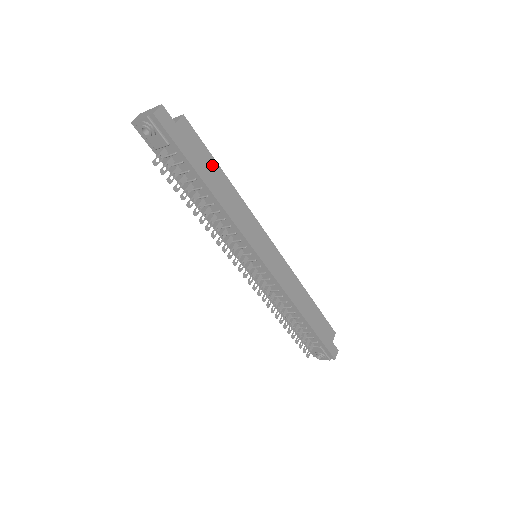
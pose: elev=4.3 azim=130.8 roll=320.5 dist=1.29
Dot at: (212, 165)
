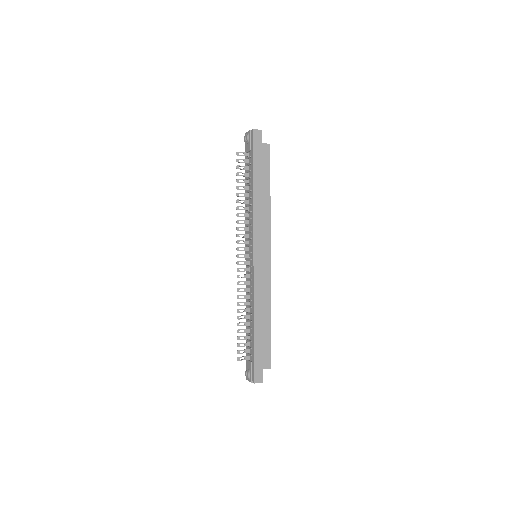
Dot at: (266, 178)
